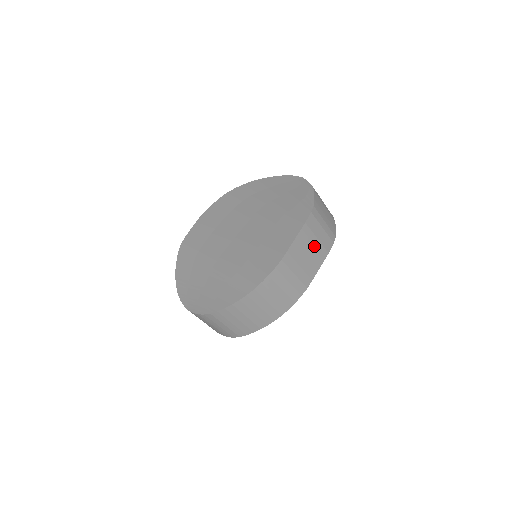
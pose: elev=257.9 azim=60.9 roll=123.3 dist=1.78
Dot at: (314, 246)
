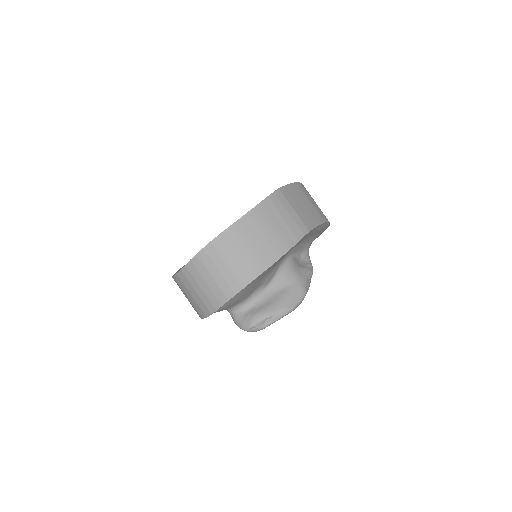
Dot at: (309, 205)
